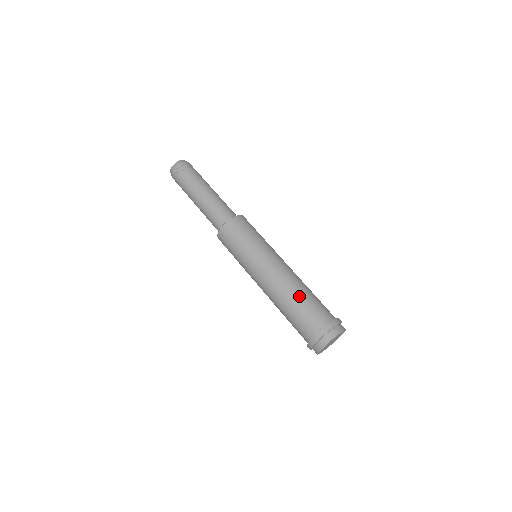
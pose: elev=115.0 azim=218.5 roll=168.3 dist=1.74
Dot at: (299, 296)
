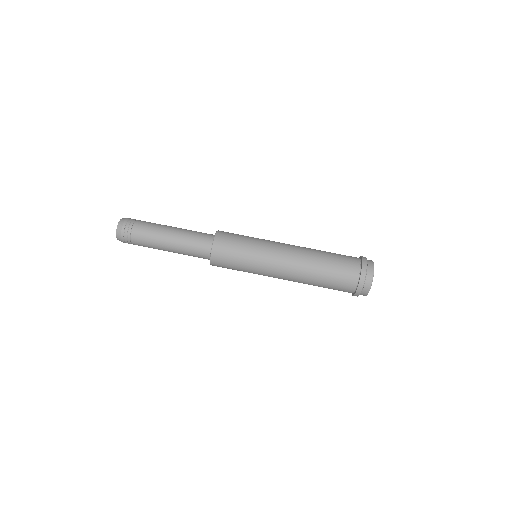
Dot at: (323, 258)
